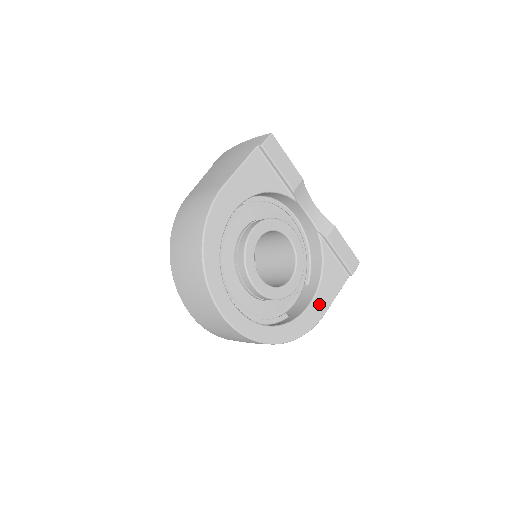
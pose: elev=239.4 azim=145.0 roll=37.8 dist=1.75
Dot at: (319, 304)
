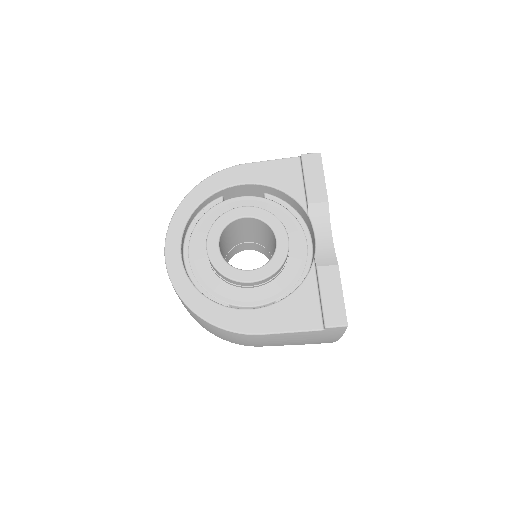
Dot at: (261, 318)
